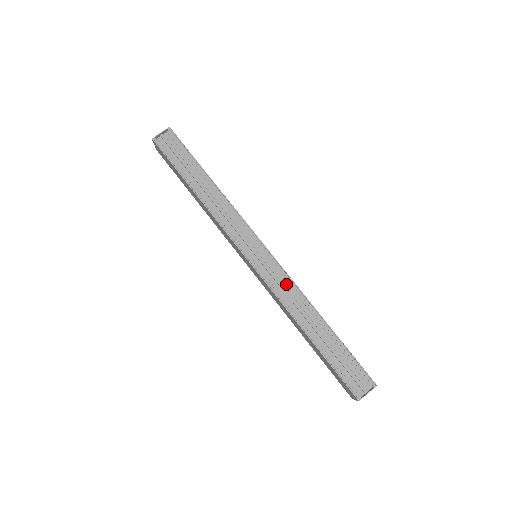
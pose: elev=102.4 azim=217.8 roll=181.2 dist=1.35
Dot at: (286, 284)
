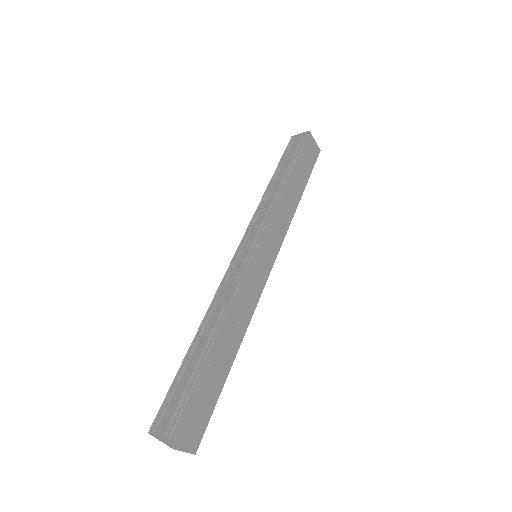
Dot at: (234, 284)
